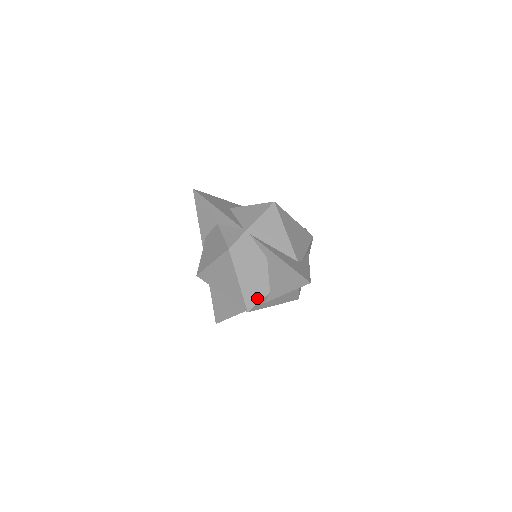
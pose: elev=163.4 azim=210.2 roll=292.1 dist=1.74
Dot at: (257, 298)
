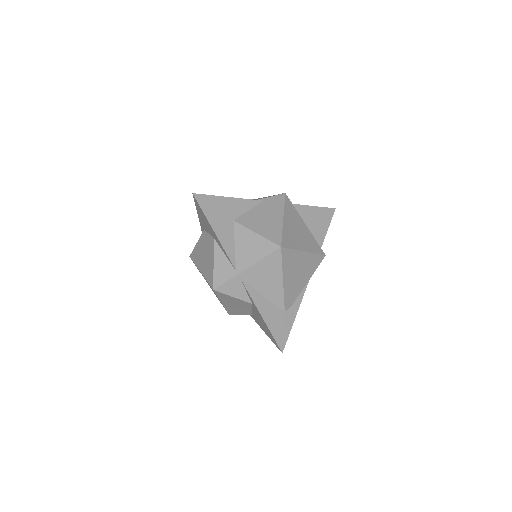
Dot at: (239, 313)
